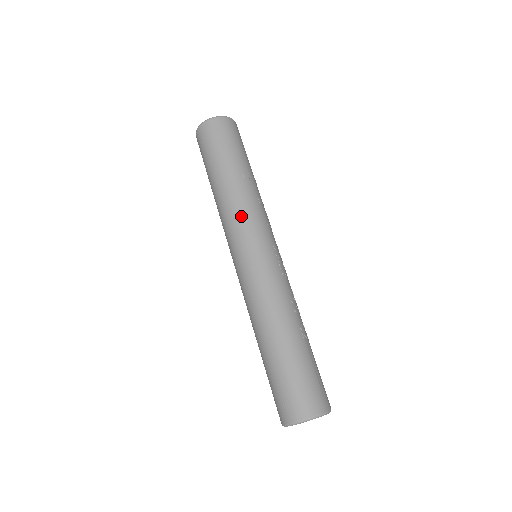
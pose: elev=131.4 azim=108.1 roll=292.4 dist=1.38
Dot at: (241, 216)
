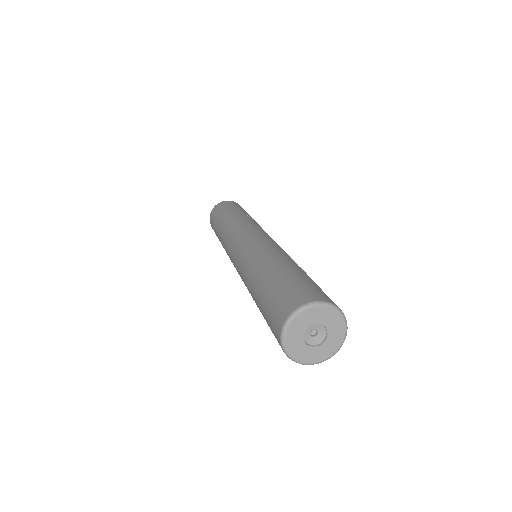
Dot at: (242, 225)
